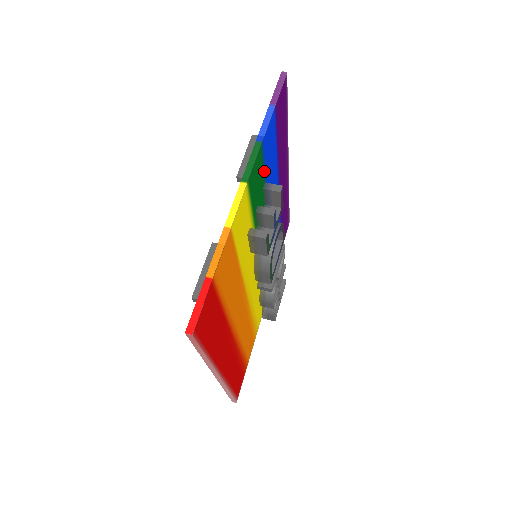
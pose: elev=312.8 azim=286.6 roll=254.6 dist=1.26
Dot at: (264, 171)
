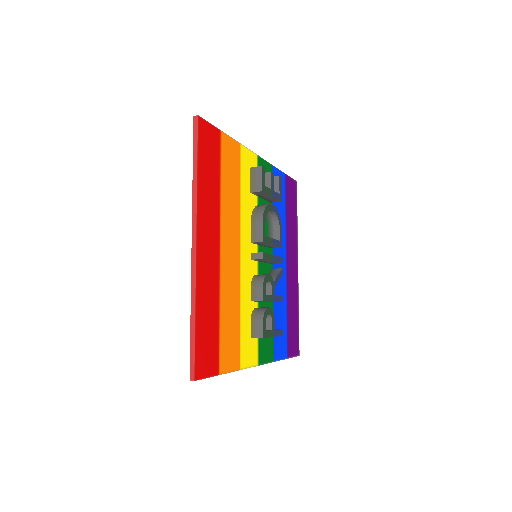
Dot at: occluded
